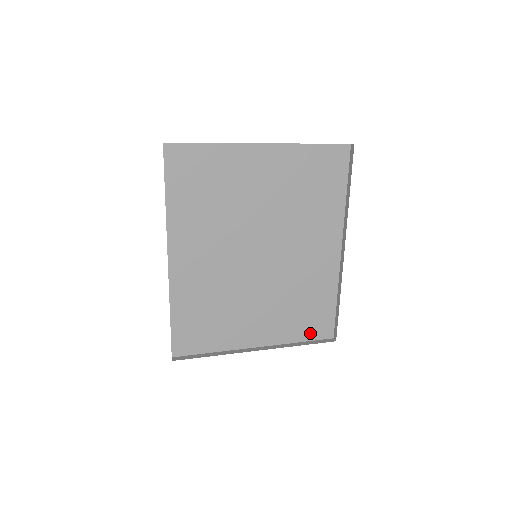
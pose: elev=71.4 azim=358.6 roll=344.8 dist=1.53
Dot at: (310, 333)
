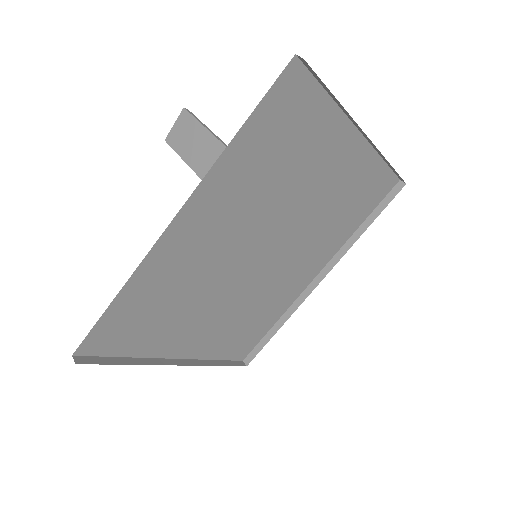
Dot at: (230, 352)
